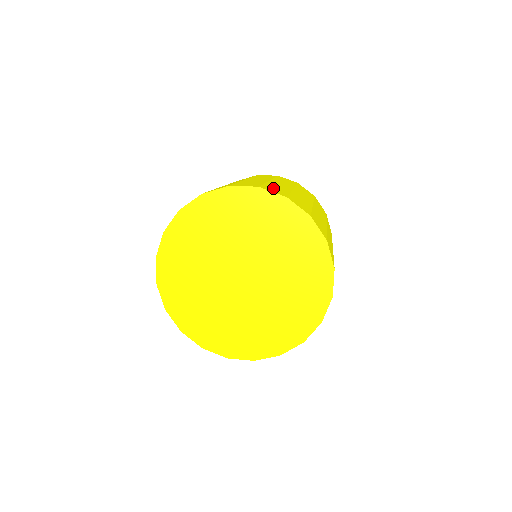
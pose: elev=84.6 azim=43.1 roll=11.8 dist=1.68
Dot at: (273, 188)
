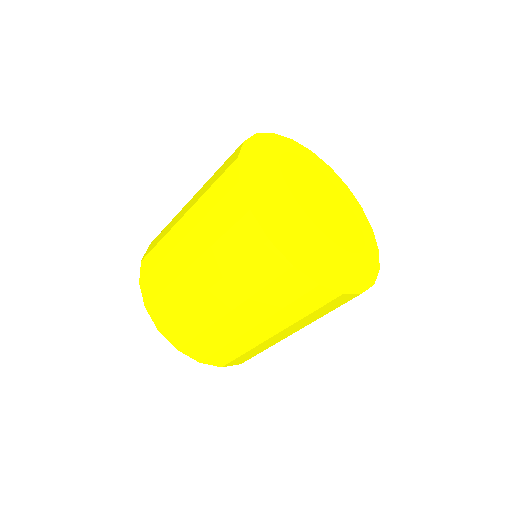
Dot at: occluded
